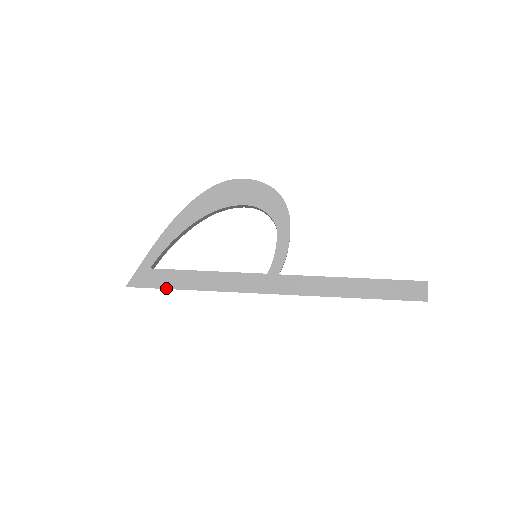
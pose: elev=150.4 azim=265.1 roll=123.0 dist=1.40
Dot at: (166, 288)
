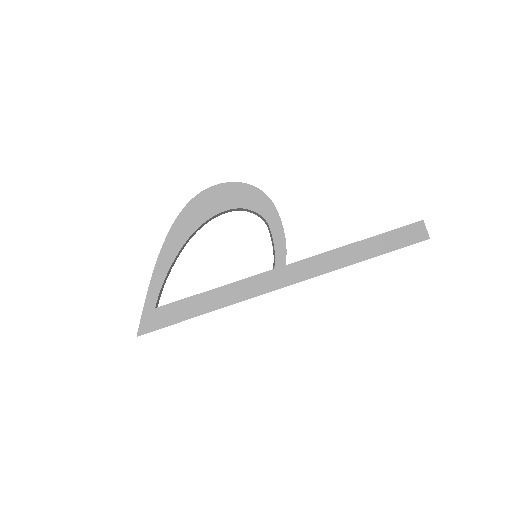
Dot at: (179, 321)
